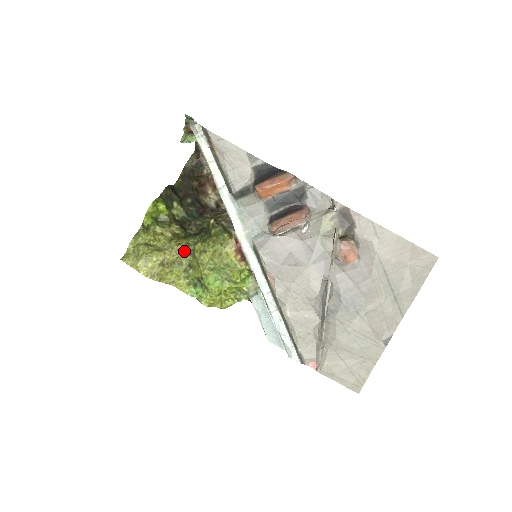
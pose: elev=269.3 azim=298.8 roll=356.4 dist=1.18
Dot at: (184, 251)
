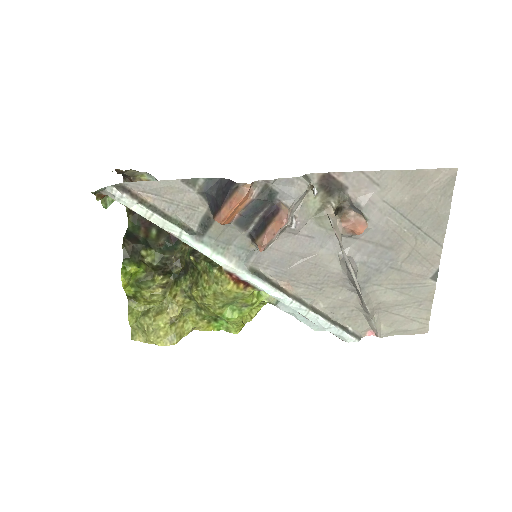
Dot at: (184, 300)
